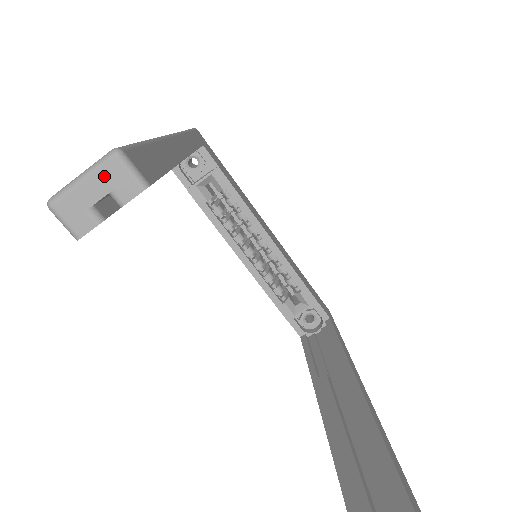
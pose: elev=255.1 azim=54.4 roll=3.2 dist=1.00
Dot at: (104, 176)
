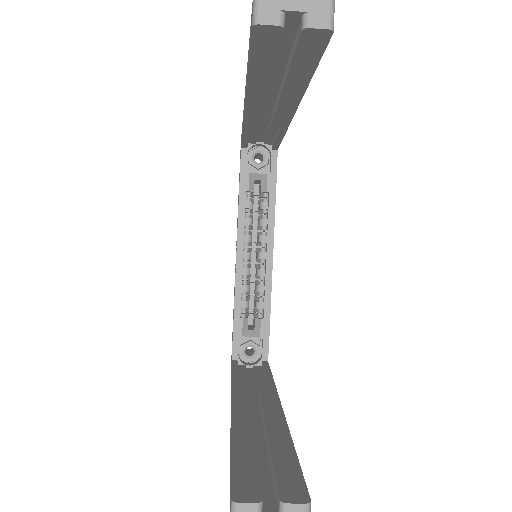
Dot at: out of frame
